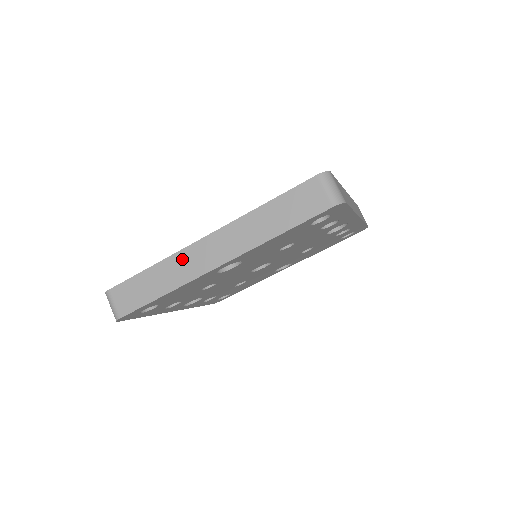
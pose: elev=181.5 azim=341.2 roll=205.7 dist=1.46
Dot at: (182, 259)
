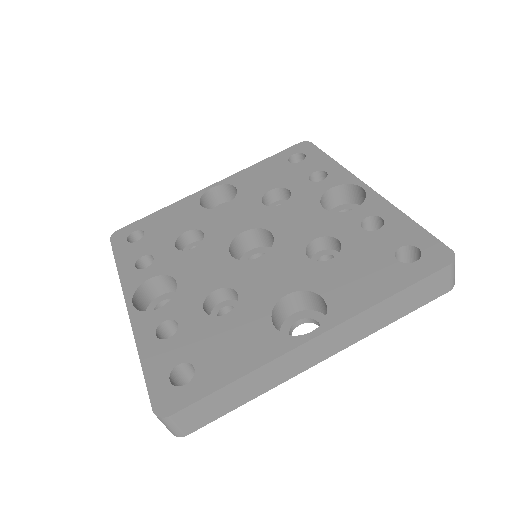
Dot at: (283, 363)
